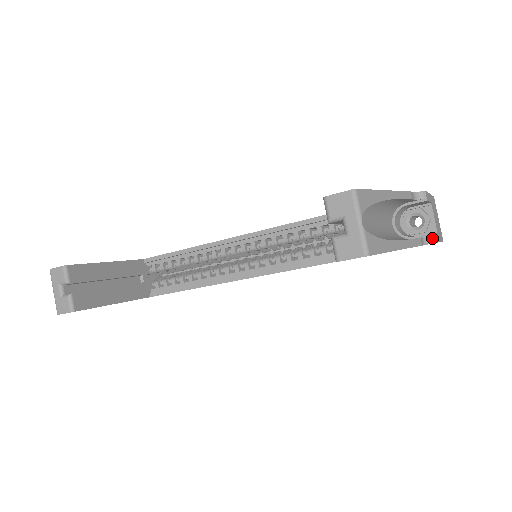
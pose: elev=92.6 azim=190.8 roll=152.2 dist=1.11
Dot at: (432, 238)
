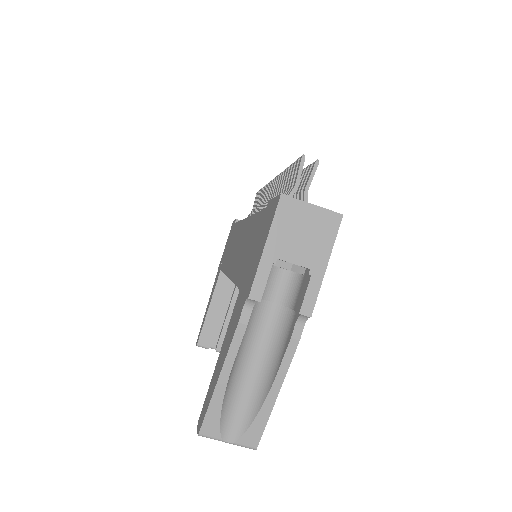
Dot at: (304, 316)
